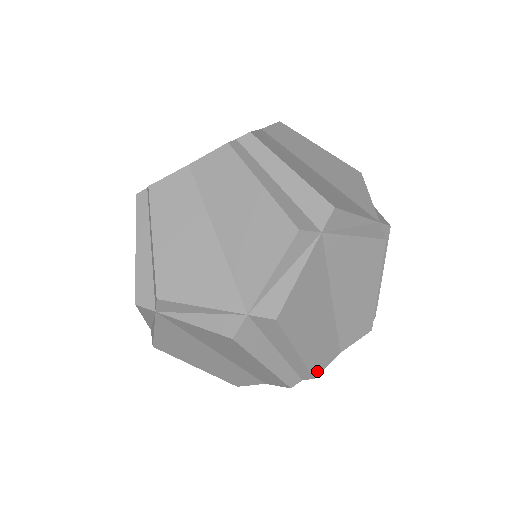
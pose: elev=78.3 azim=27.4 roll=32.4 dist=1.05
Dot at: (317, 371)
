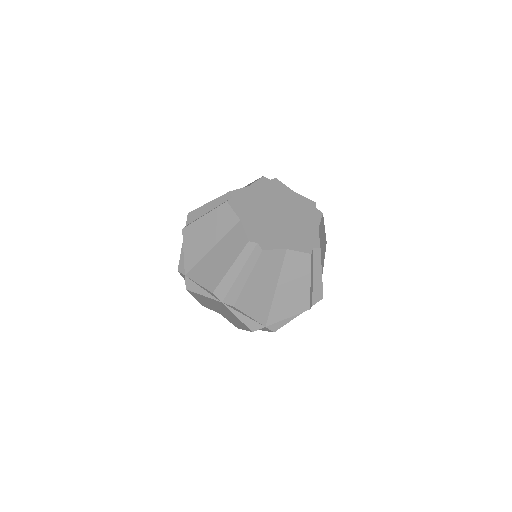
Dot at: (204, 306)
